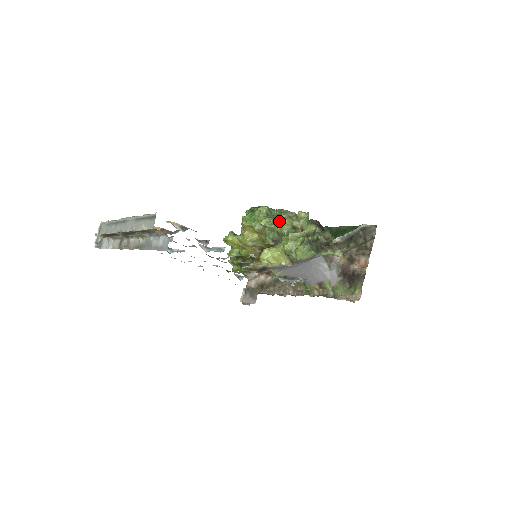
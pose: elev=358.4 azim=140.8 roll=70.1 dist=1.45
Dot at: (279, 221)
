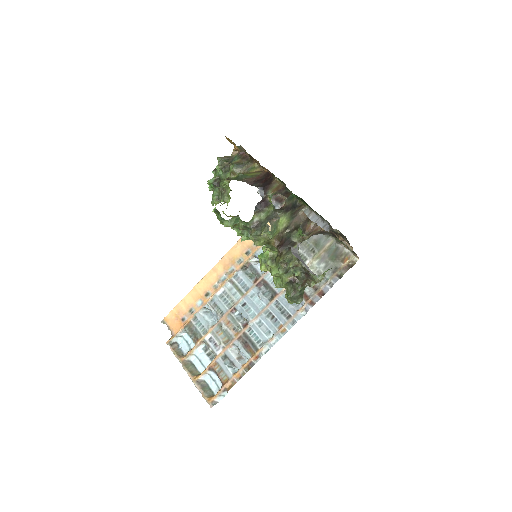
Dot at: (251, 239)
